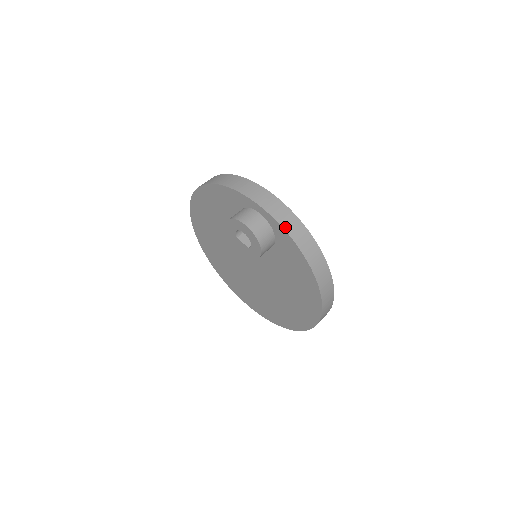
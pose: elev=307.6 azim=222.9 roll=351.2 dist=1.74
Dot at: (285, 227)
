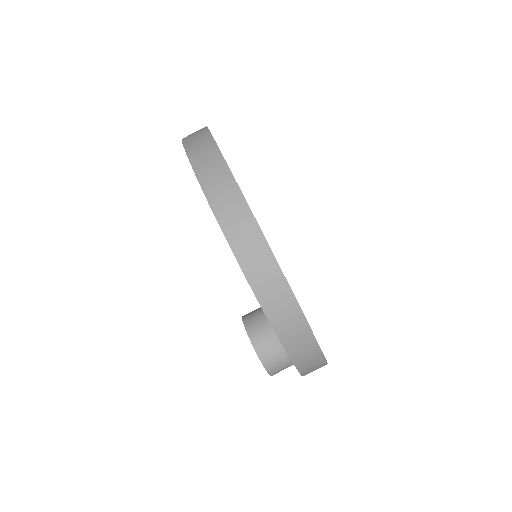
Dot at: occluded
